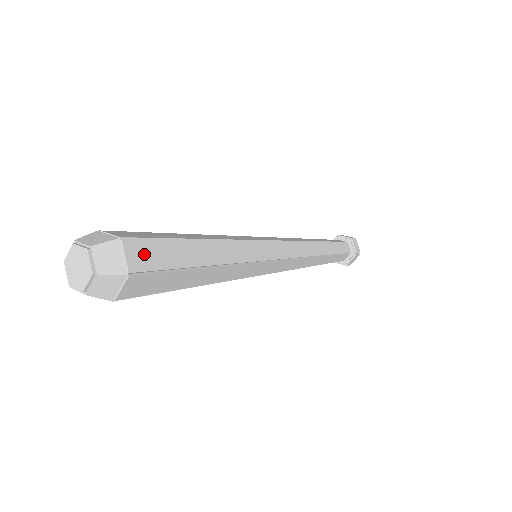
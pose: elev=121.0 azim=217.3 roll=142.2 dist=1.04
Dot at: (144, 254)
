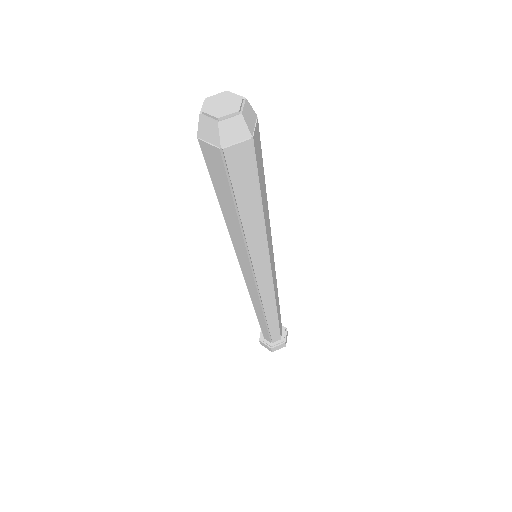
Dot at: occluded
